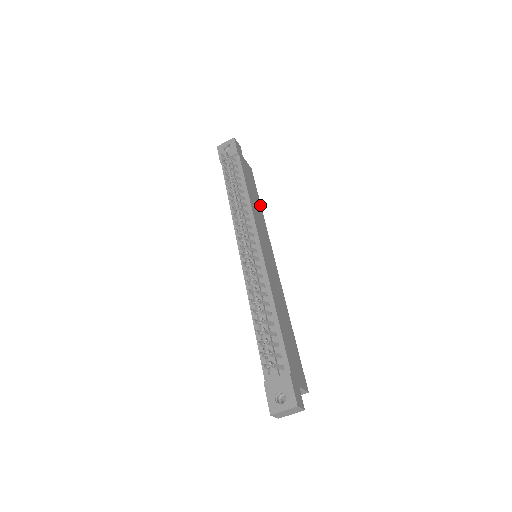
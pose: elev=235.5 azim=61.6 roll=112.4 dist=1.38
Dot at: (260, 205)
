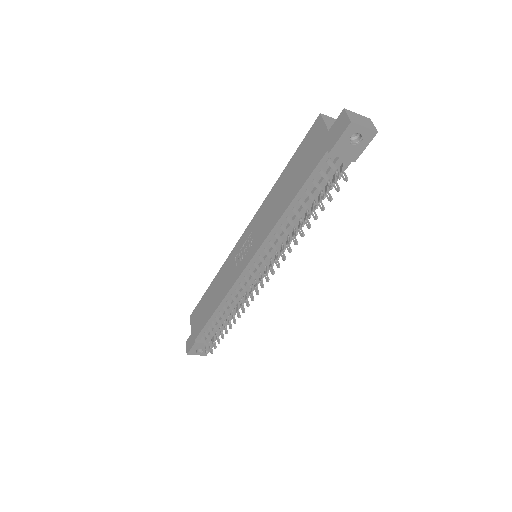
Dot at: occluded
